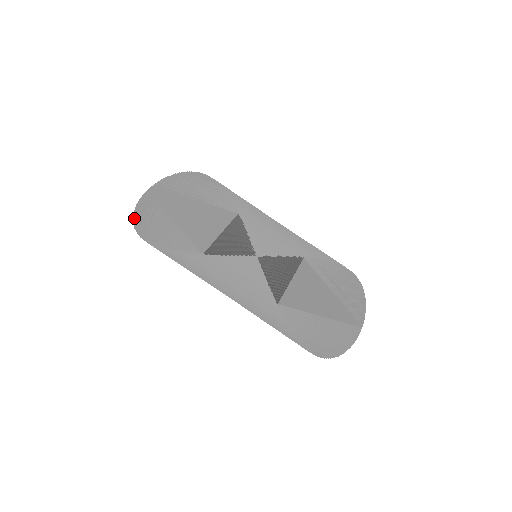
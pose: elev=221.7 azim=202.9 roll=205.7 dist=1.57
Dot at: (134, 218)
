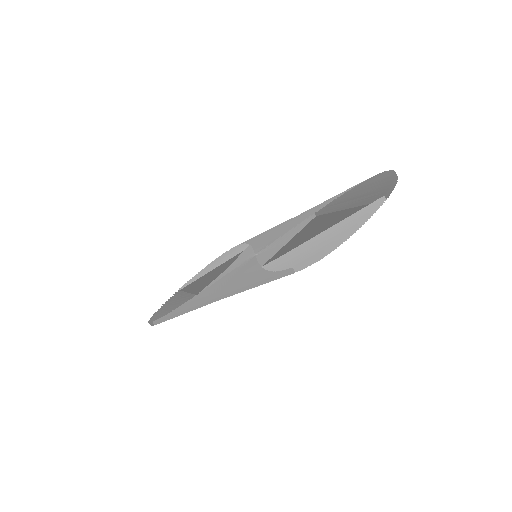
Dot at: (151, 318)
